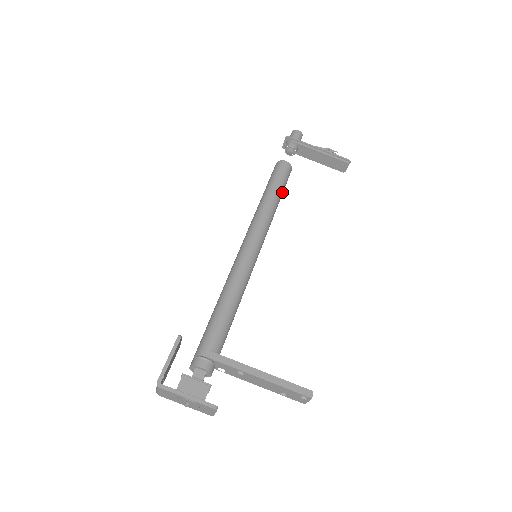
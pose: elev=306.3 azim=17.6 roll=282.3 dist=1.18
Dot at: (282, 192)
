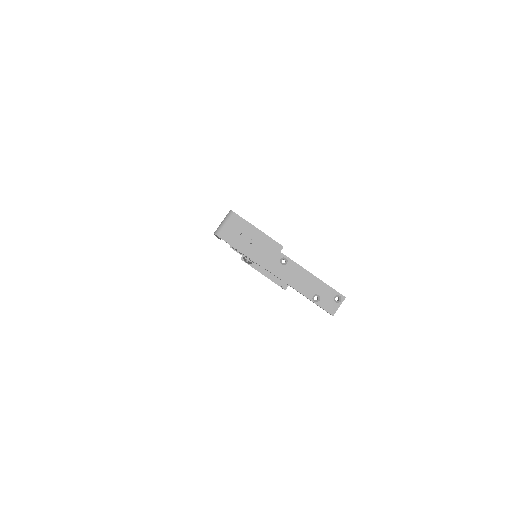
Dot at: occluded
